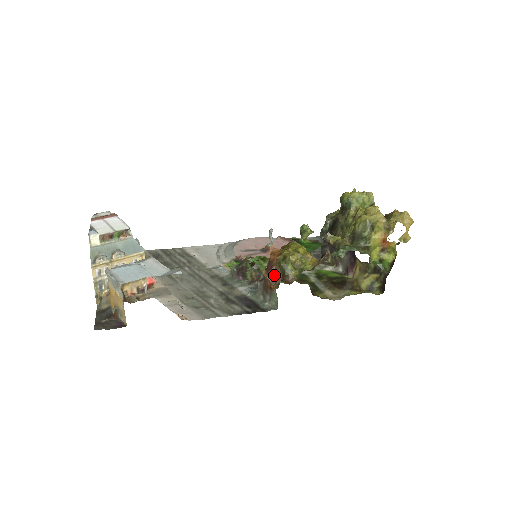
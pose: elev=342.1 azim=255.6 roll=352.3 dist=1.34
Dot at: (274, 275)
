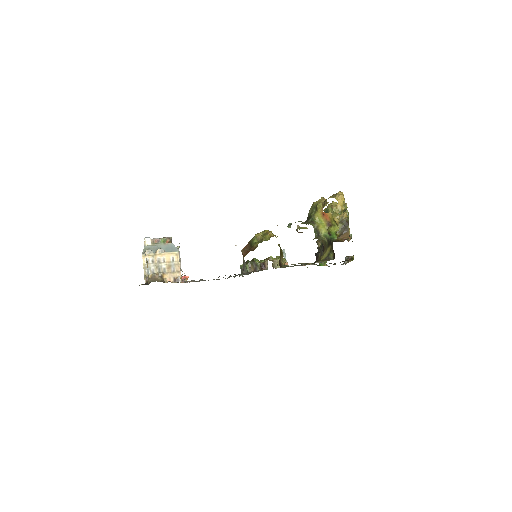
Dot at: (246, 249)
